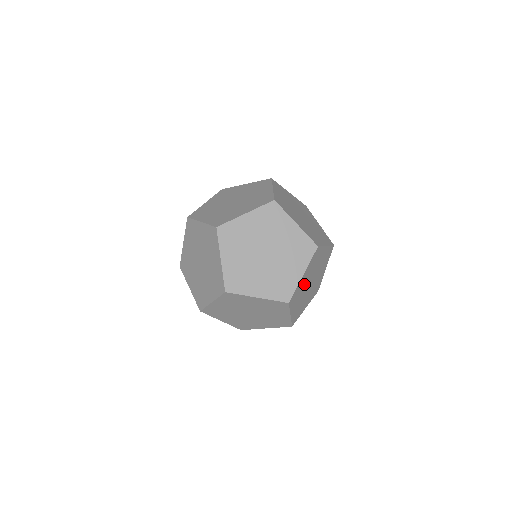
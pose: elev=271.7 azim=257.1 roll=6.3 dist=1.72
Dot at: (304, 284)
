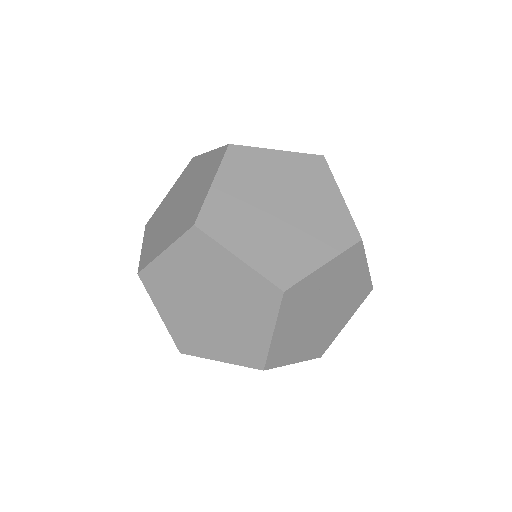
Dot at: (316, 294)
